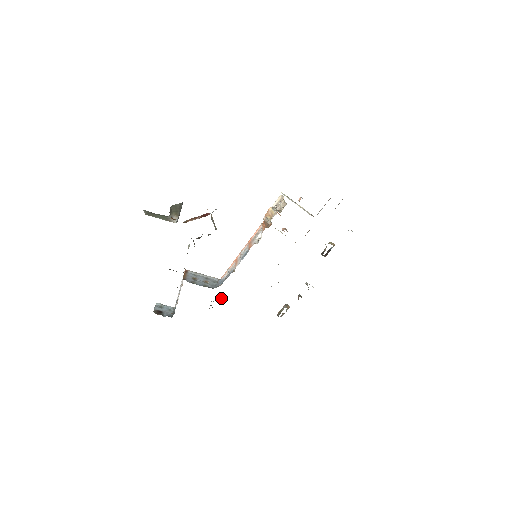
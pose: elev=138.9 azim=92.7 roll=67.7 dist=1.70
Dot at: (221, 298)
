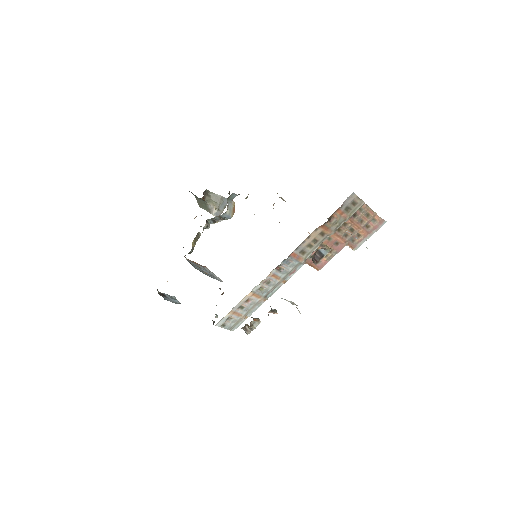
Dot at: occluded
